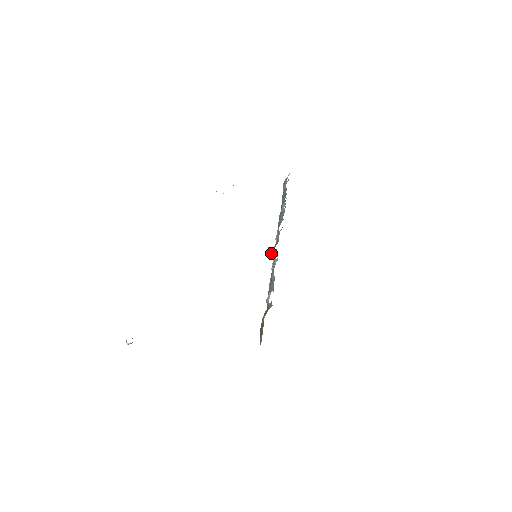
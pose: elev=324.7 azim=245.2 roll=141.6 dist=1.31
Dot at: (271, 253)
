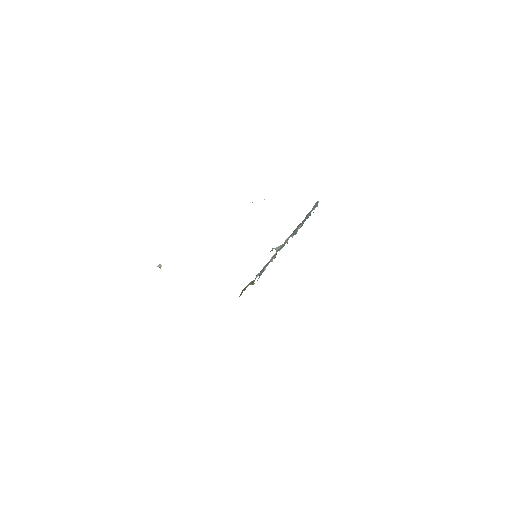
Dot at: (276, 249)
